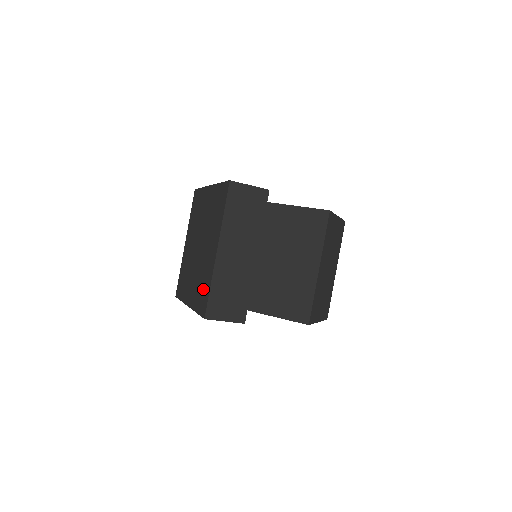
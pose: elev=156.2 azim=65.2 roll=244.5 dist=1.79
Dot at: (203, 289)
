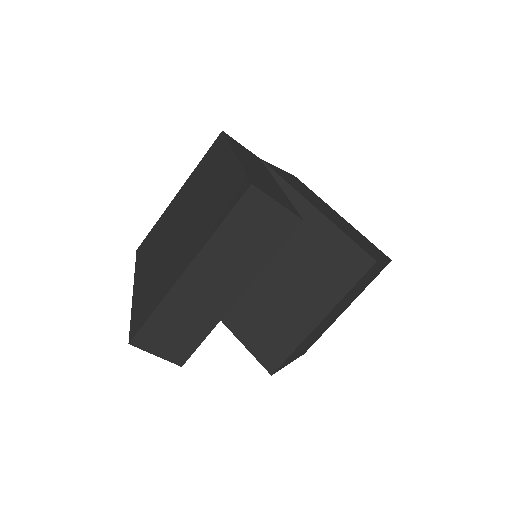
Dot at: (150, 298)
